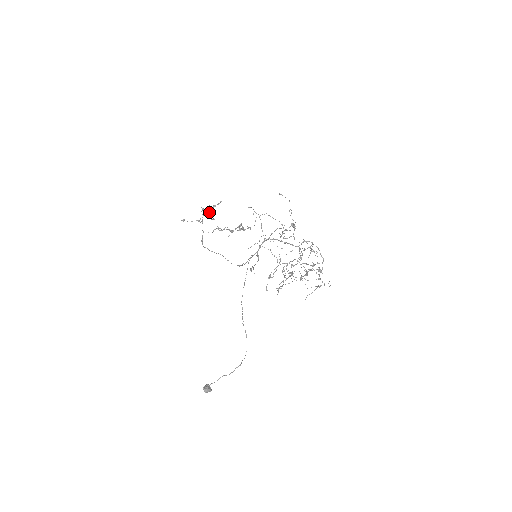
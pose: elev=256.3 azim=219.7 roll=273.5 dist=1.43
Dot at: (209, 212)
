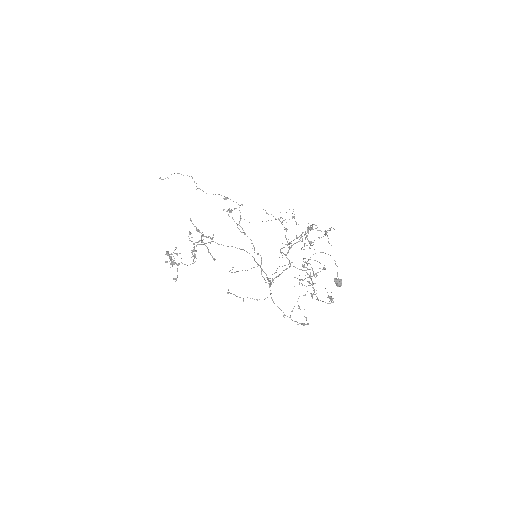
Dot at: occluded
